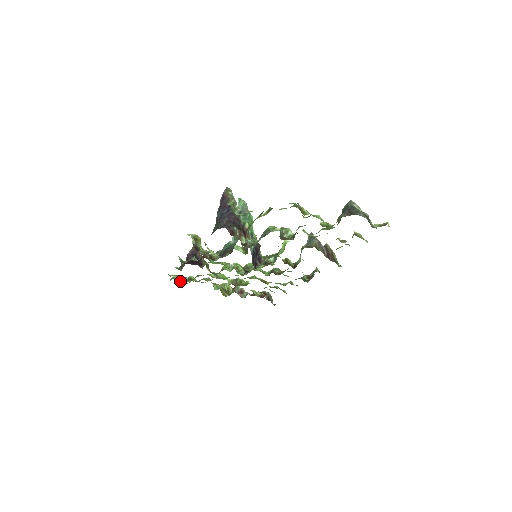
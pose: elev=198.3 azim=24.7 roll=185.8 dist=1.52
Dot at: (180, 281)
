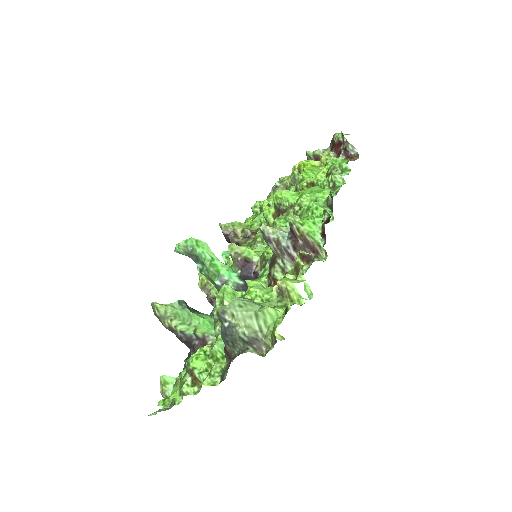
Dot at: (259, 211)
